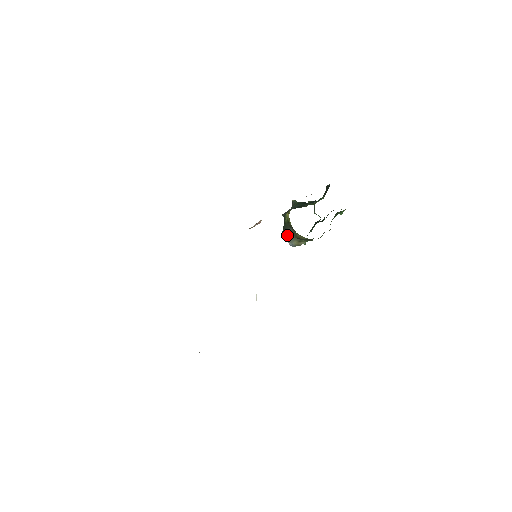
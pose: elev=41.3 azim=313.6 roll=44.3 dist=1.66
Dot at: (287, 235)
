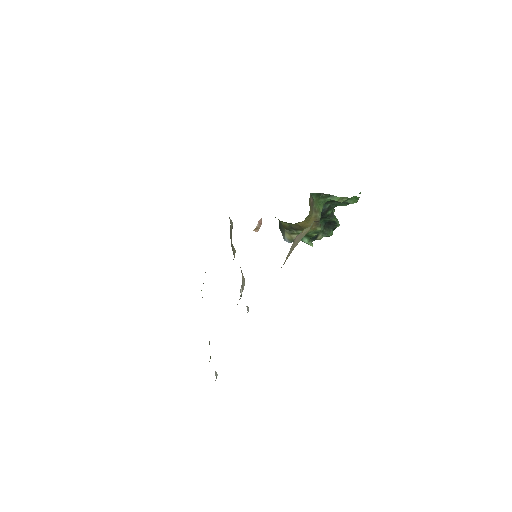
Dot at: (281, 229)
